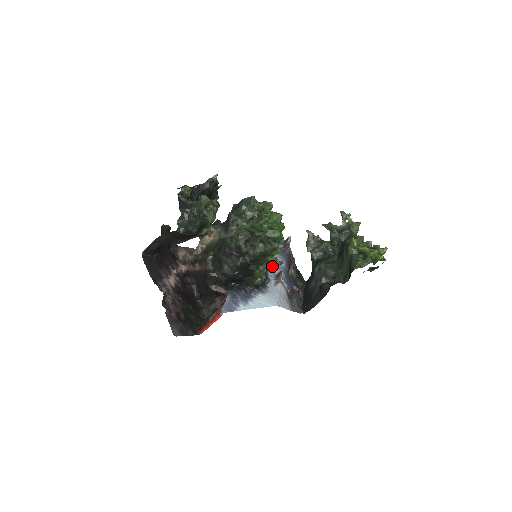
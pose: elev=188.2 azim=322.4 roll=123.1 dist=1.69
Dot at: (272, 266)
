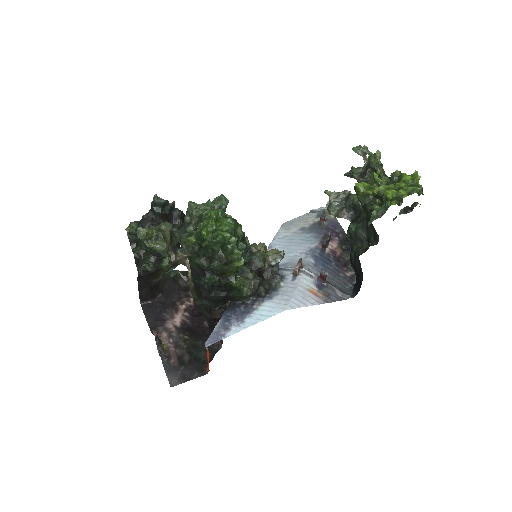
Dot at: (272, 262)
